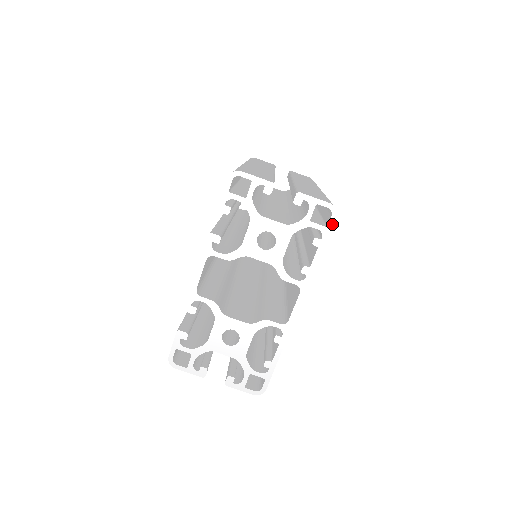
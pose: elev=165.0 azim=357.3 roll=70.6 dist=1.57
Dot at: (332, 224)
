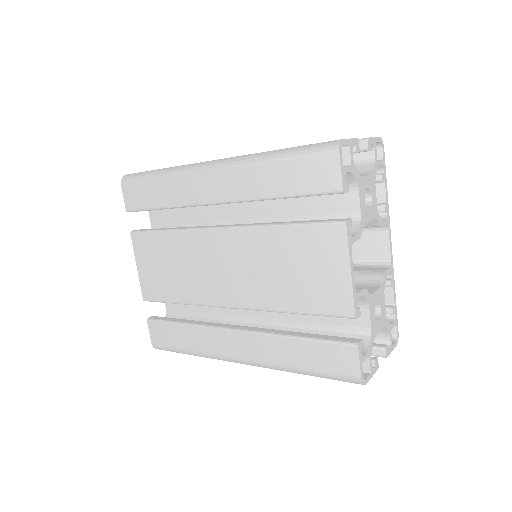
Dot at: (384, 155)
